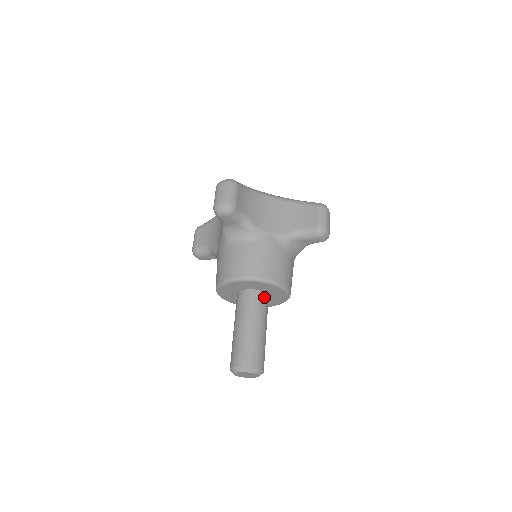
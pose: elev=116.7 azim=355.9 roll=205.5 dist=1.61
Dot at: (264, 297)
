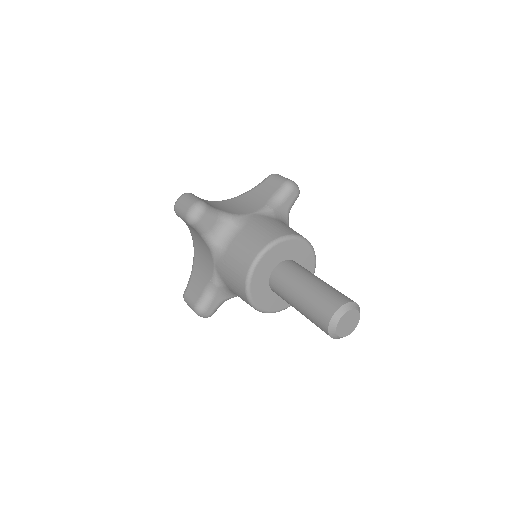
Dot at: (295, 263)
